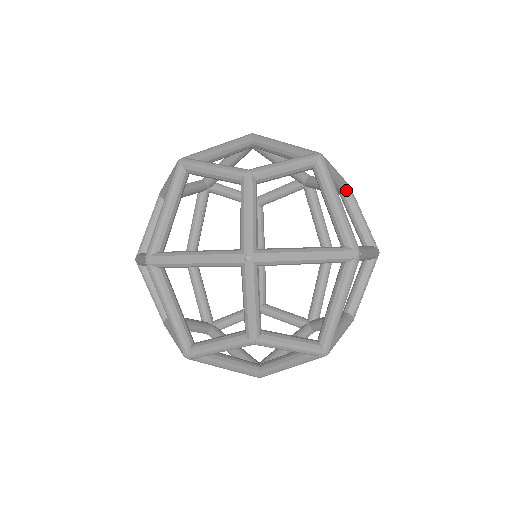
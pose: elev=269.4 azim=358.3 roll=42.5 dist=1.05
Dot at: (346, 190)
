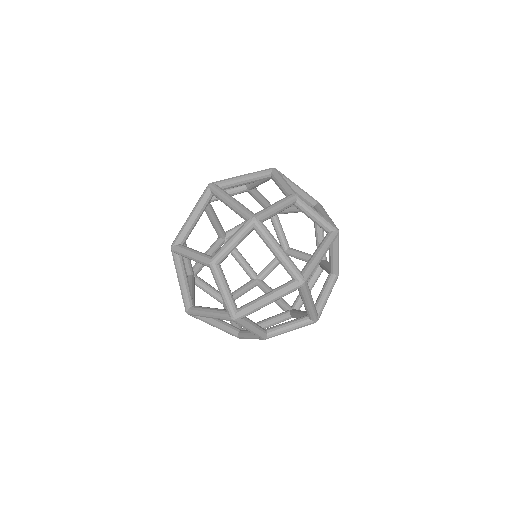
Dot at: (335, 272)
